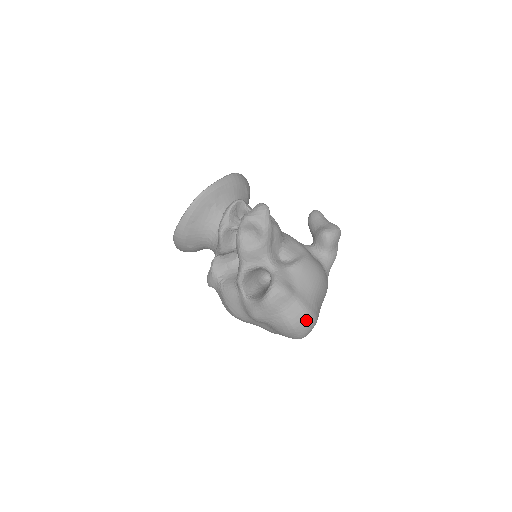
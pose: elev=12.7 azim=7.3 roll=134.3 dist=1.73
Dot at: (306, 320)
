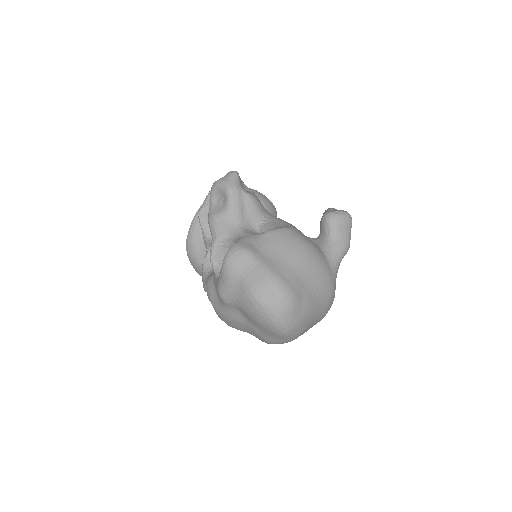
Dot at: (272, 289)
